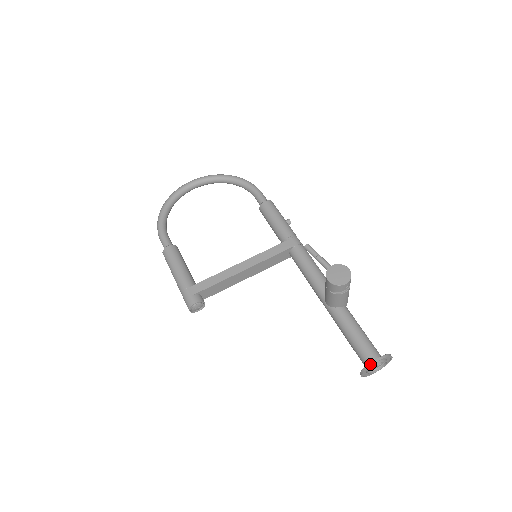
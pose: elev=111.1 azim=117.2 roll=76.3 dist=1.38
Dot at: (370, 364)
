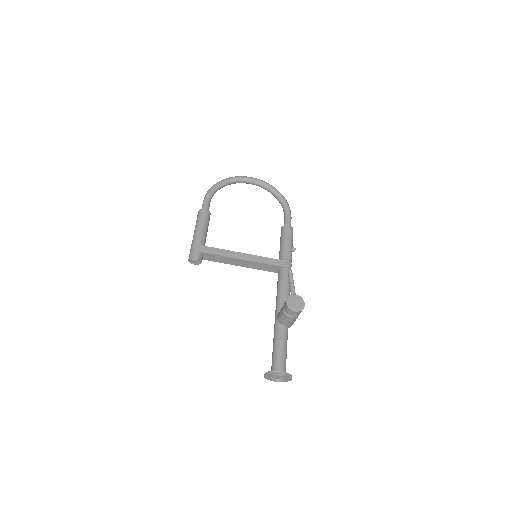
Dot at: (274, 371)
